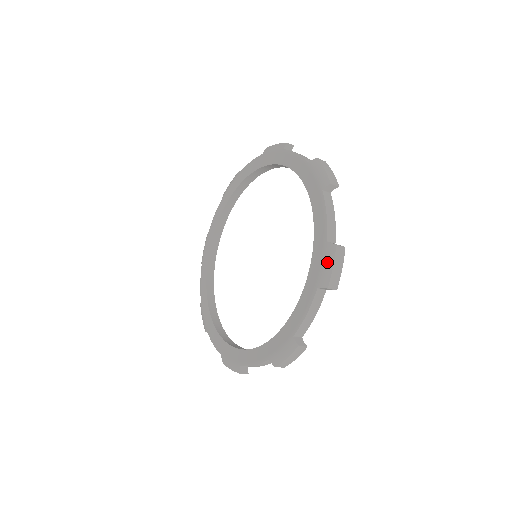
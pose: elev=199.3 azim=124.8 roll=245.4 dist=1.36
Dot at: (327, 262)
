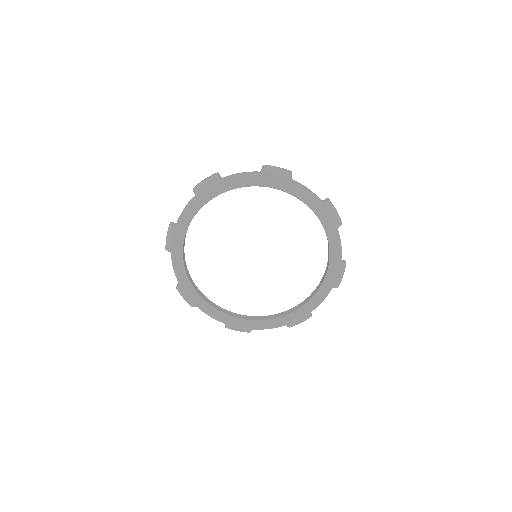
Dot at: (301, 321)
